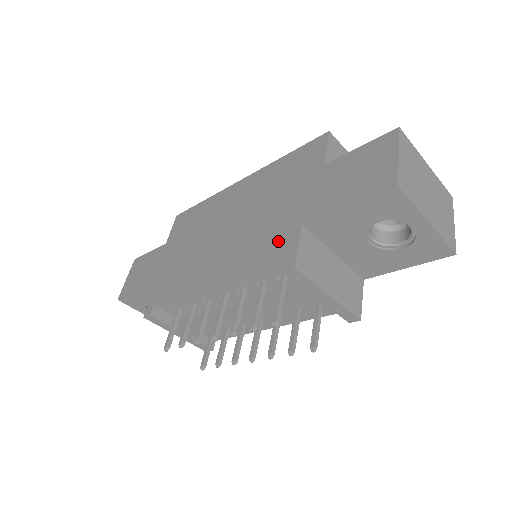
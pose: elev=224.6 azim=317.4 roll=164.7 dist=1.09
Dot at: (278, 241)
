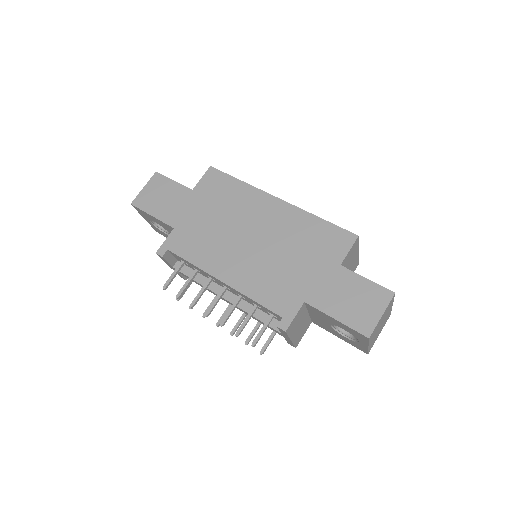
Dot at: (284, 298)
